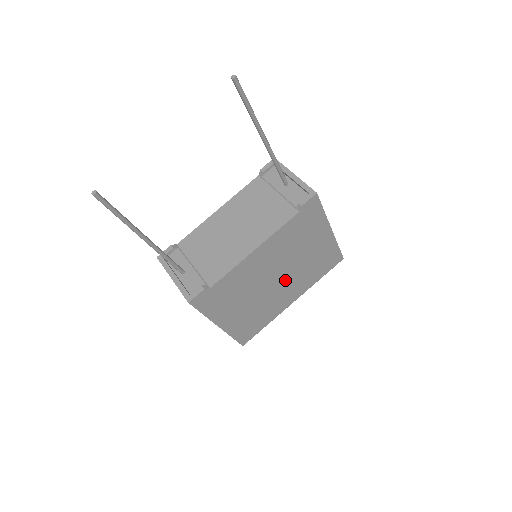
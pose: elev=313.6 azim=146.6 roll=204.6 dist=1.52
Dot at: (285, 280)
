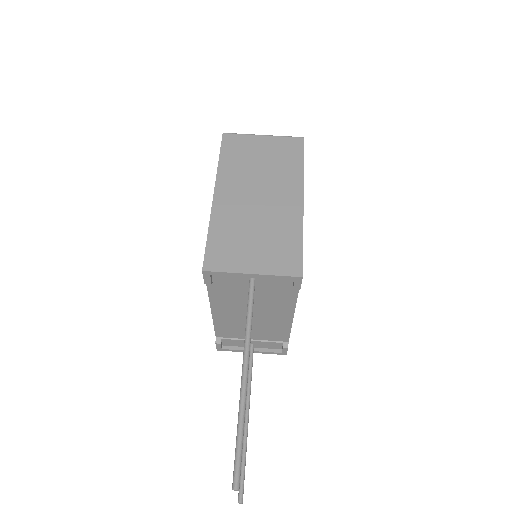
Dot at: occluded
